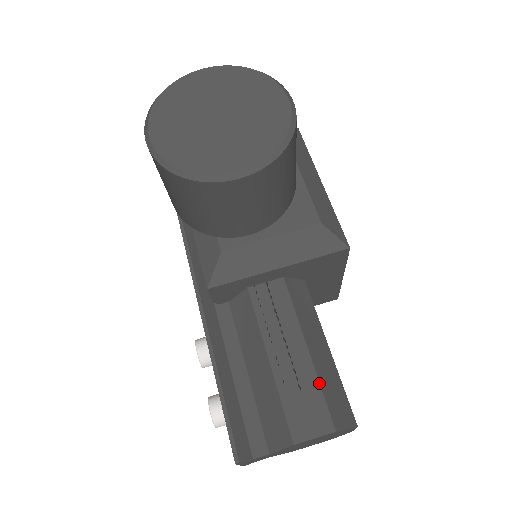
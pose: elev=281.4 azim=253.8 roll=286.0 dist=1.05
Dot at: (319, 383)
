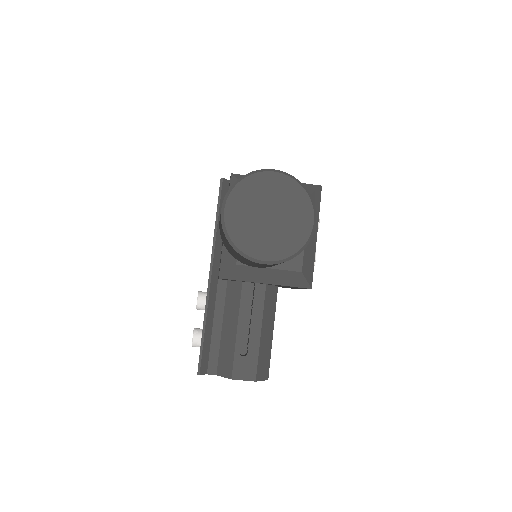
Dot at: (258, 354)
